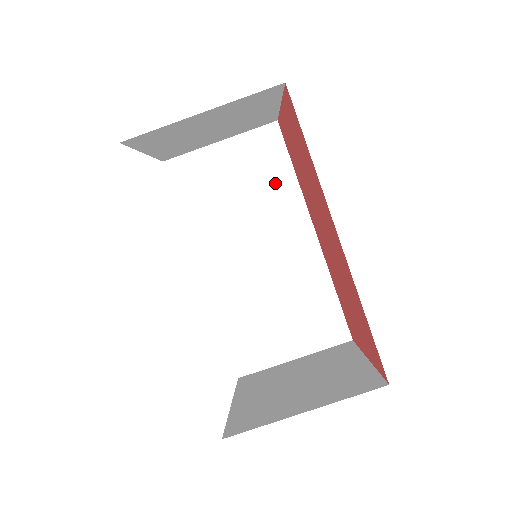
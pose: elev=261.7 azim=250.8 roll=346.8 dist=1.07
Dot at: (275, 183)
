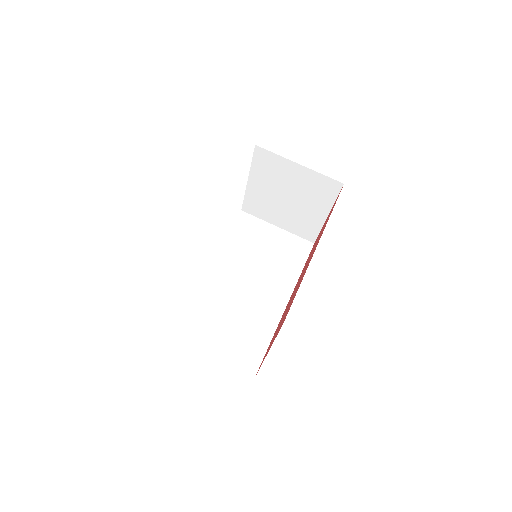
Dot at: (288, 265)
